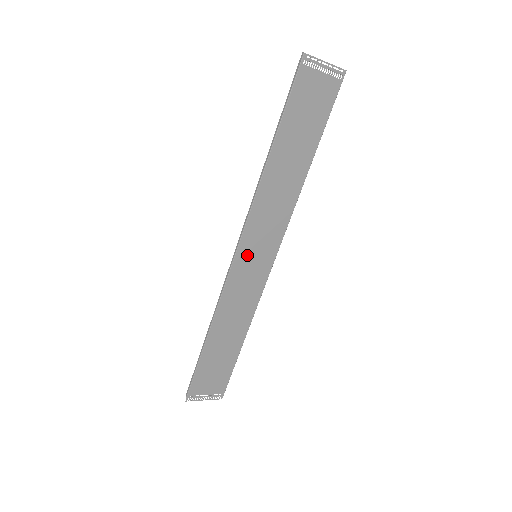
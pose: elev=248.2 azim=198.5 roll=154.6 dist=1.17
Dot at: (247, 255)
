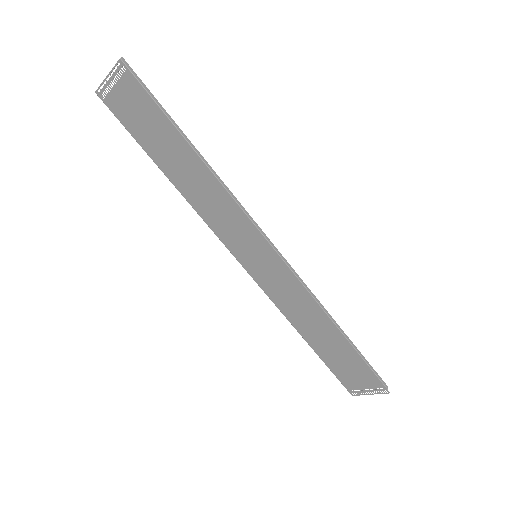
Dot at: (249, 259)
